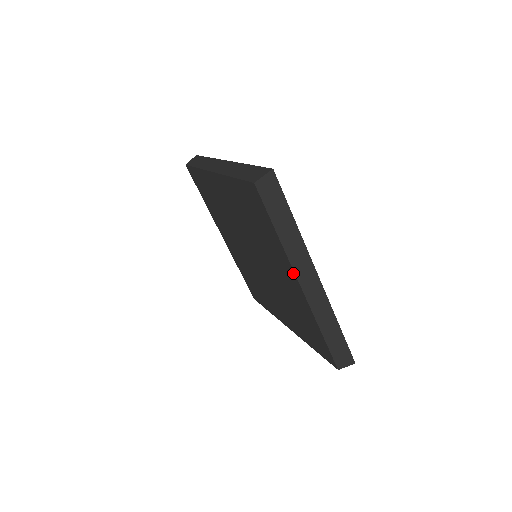
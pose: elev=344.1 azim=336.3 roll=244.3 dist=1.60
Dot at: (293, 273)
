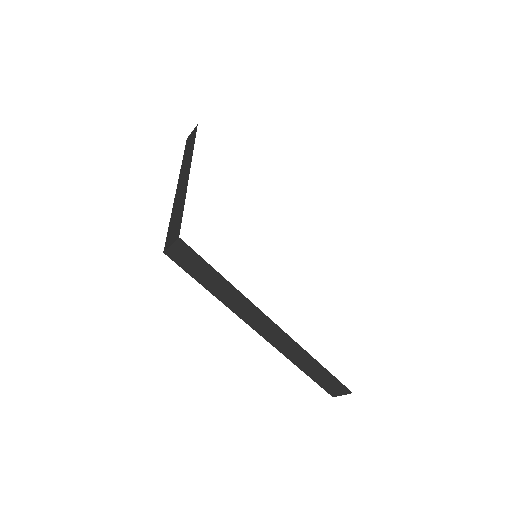
Dot at: (249, 322)
